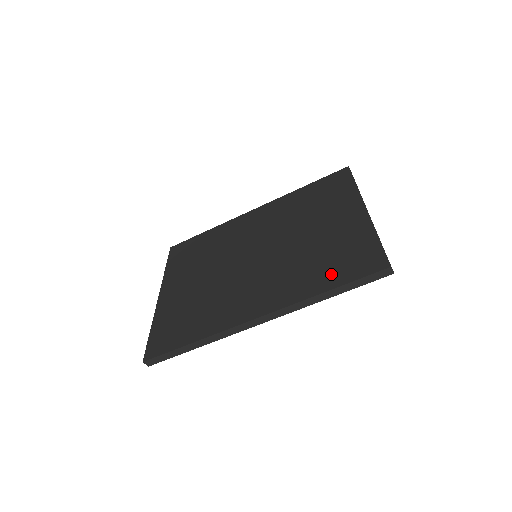
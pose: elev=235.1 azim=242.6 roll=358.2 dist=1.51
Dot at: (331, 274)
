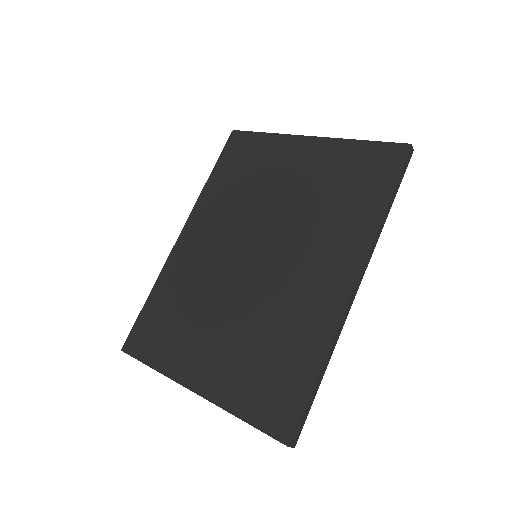
Dot at: (368, 194)
